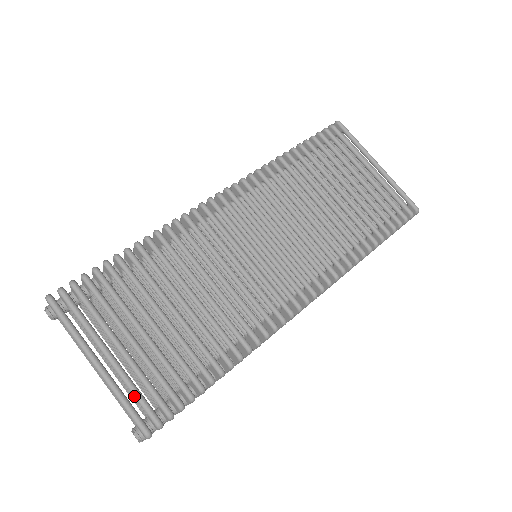
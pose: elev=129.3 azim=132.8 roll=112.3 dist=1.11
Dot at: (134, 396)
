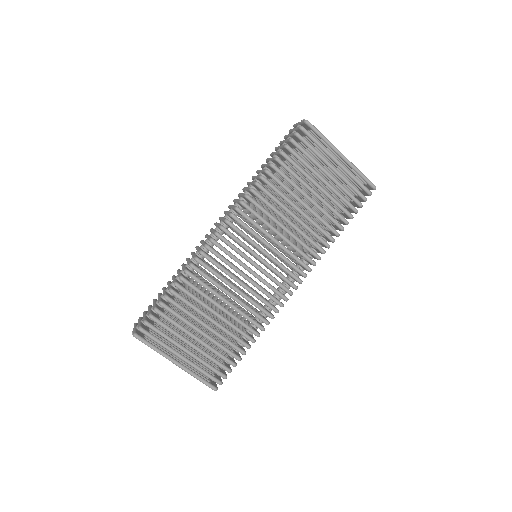
Dot at: occluded
